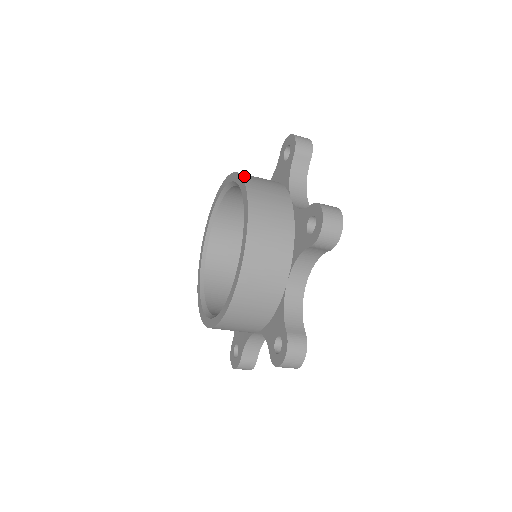
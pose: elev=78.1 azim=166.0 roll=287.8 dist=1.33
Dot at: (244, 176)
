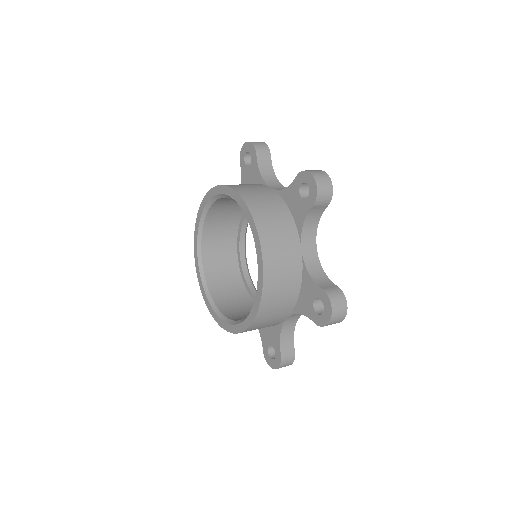
Dot at: (259, 228)
